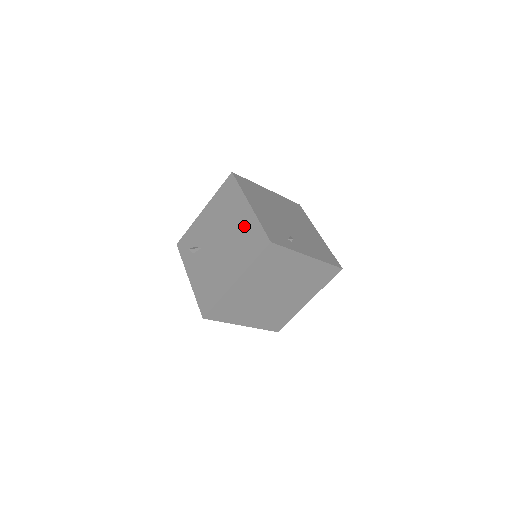
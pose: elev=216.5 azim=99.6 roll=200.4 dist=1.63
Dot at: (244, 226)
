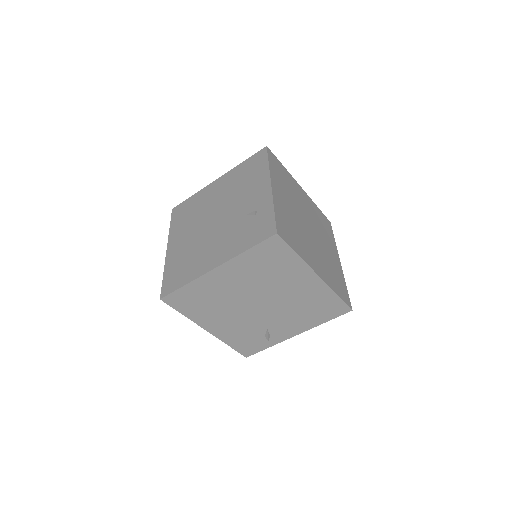
Dot at: occluded
